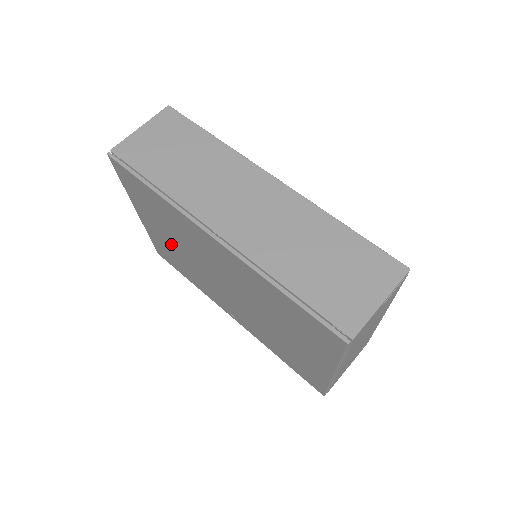
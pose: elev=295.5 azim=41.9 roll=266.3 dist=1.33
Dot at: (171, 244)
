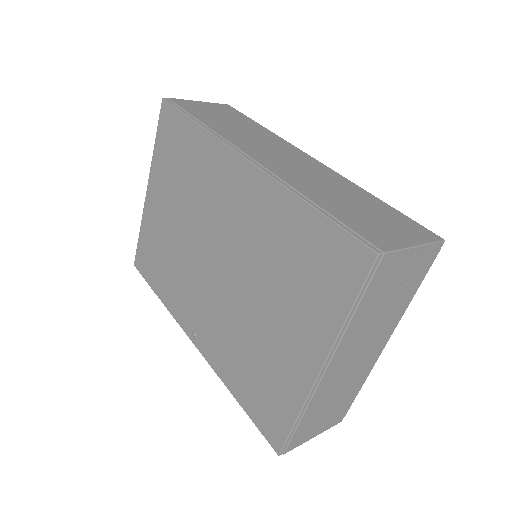
Dot at: (168, 224)
